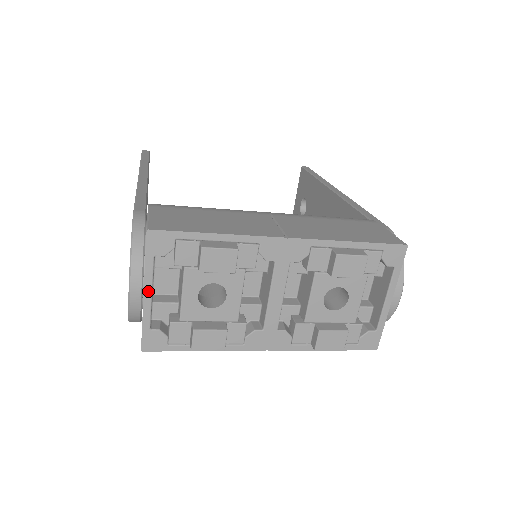
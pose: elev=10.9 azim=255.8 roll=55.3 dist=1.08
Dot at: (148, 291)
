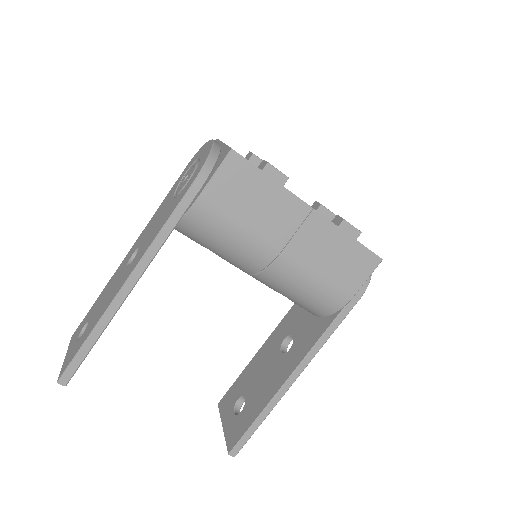
Dot at: occluded
